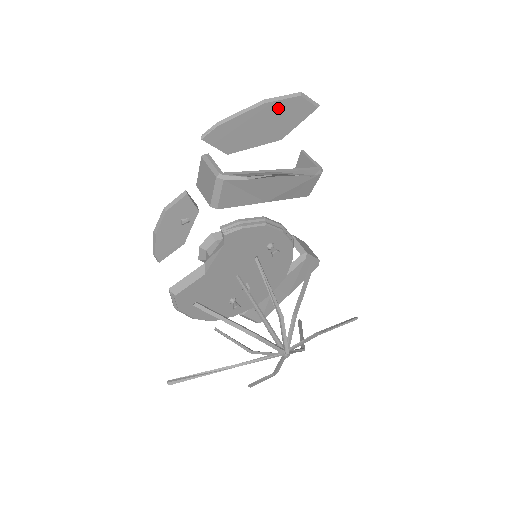
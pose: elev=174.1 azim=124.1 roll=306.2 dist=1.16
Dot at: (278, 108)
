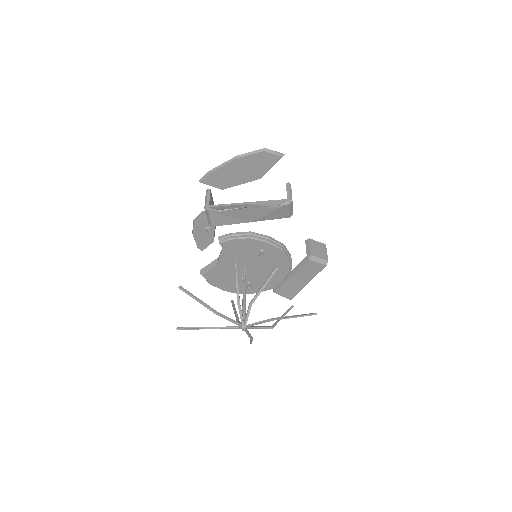
Dot at: (249, 160)
